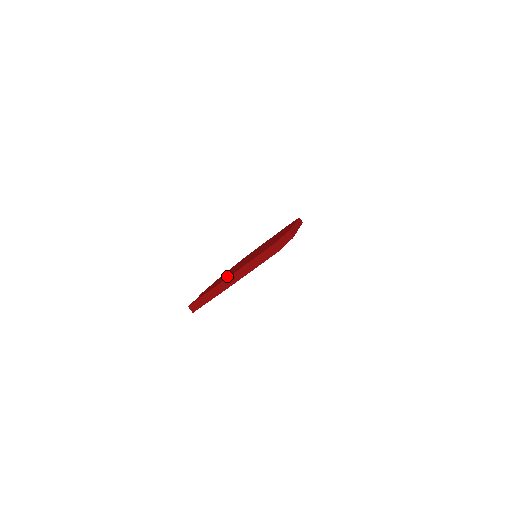
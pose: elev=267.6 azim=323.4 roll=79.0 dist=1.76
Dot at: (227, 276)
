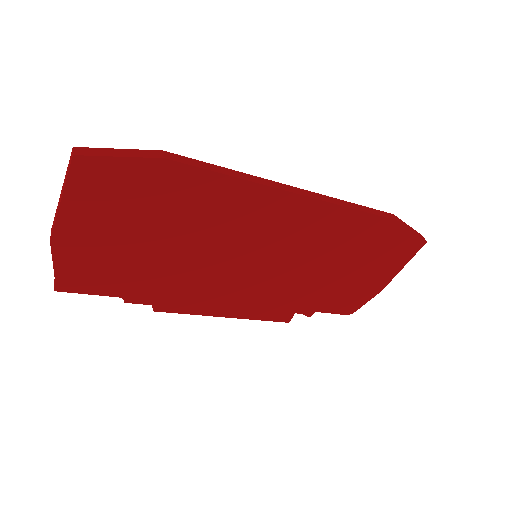
Dot at: occluded
